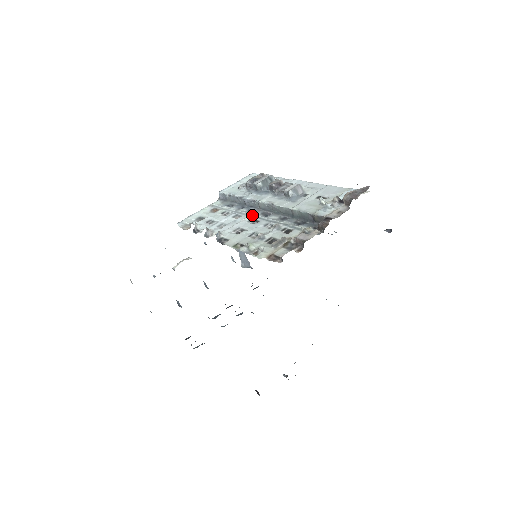
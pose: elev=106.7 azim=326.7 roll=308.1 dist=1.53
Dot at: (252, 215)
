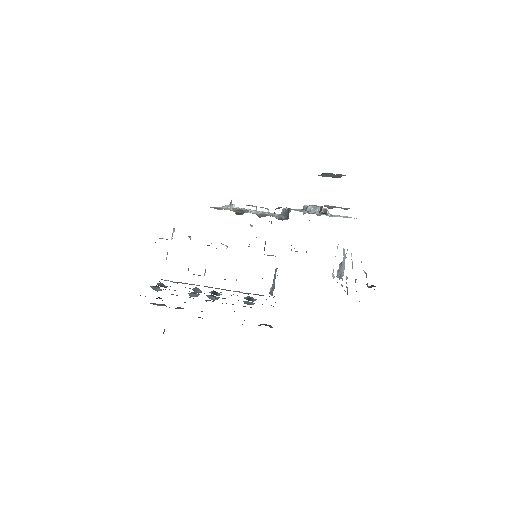
Dot at: occluded
